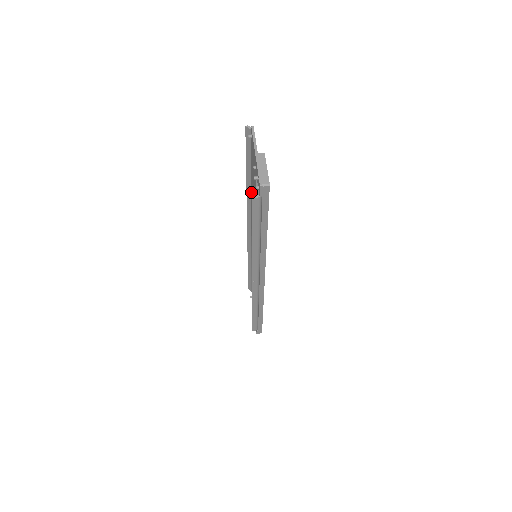
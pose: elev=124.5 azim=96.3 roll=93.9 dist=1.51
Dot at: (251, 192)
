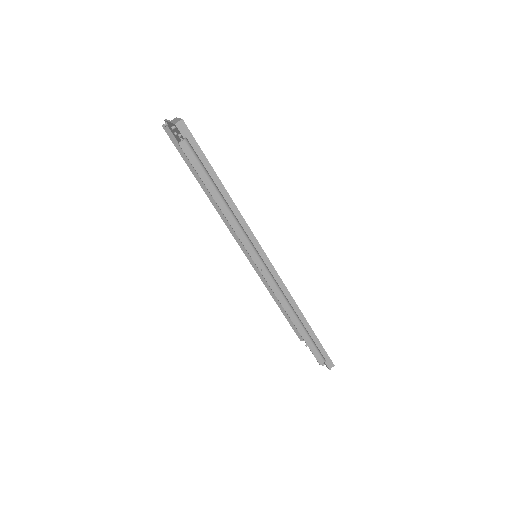
Dot at: occluded
